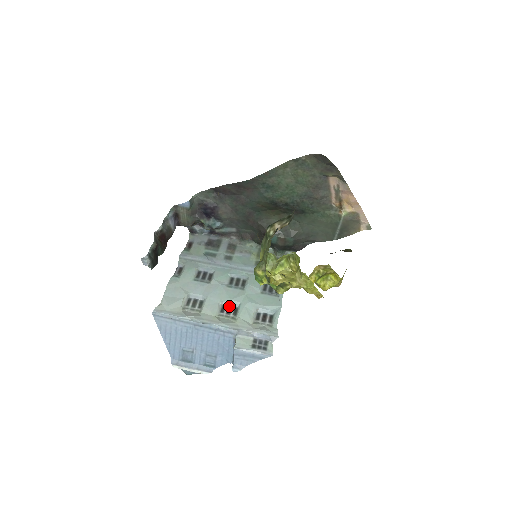
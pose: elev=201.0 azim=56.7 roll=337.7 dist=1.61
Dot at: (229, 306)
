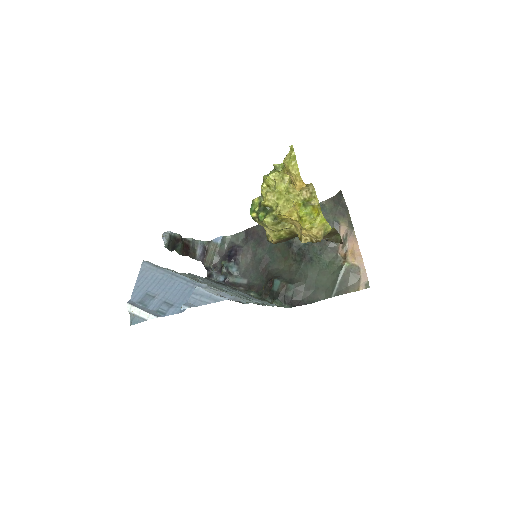
Dot at: occluded
